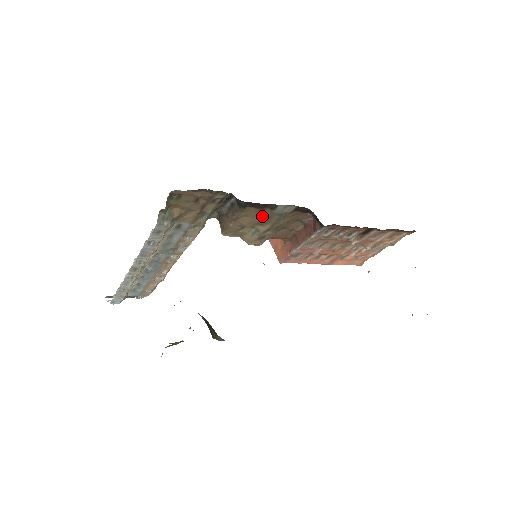
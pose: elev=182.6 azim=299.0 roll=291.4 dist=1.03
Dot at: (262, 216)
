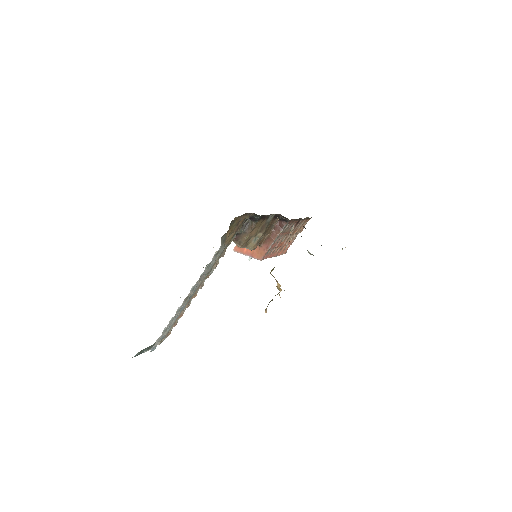
Dot at: (261, 226)
